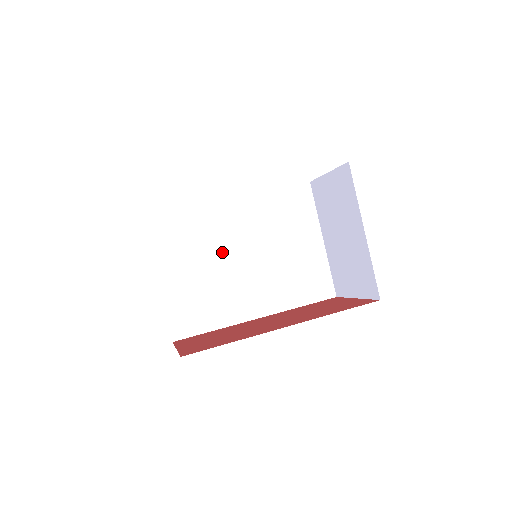
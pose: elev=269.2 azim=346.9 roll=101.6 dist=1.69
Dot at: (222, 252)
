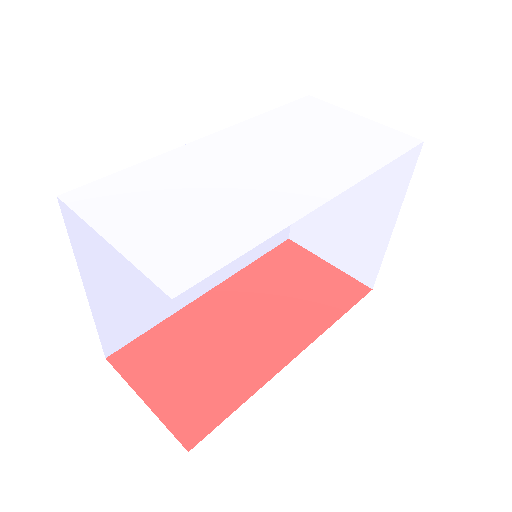
Dot at: occluded
